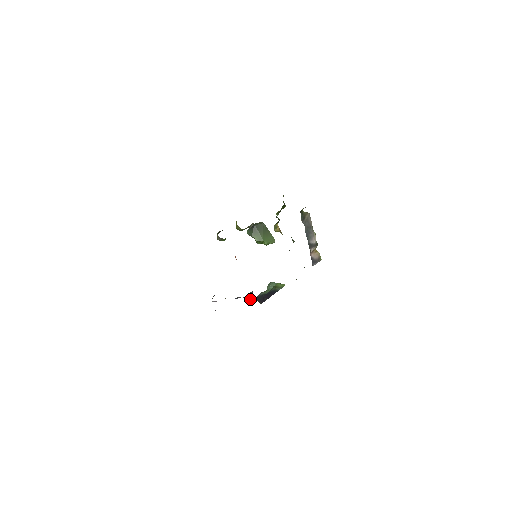
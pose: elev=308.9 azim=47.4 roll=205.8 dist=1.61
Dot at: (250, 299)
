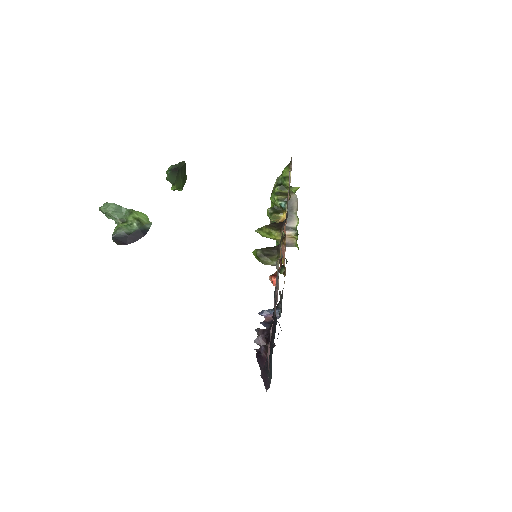
Dot at: (265, 316)
